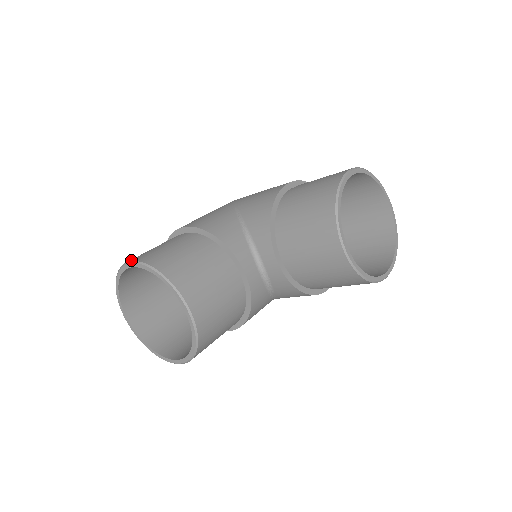
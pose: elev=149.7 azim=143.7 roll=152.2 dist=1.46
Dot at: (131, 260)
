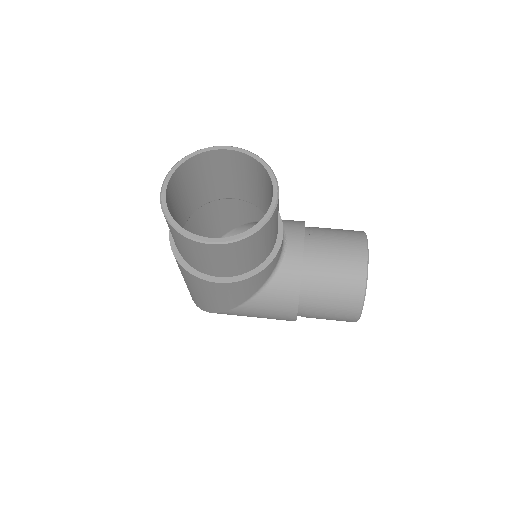
Dot at: (229, 147)
